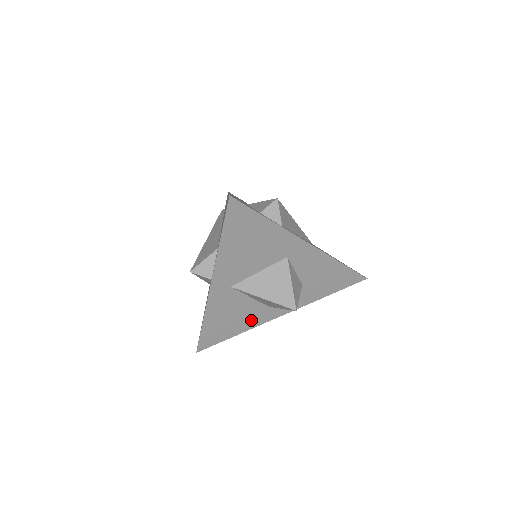
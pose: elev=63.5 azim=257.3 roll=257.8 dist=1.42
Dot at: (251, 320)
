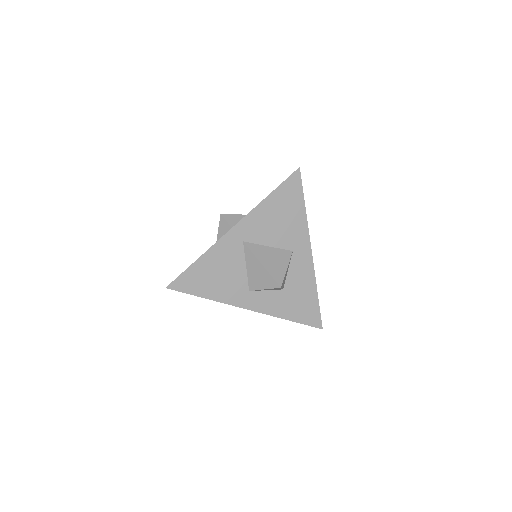
Dot at: (228, 292)
